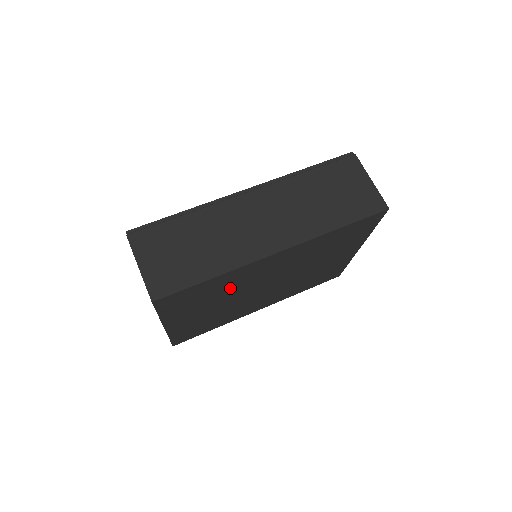
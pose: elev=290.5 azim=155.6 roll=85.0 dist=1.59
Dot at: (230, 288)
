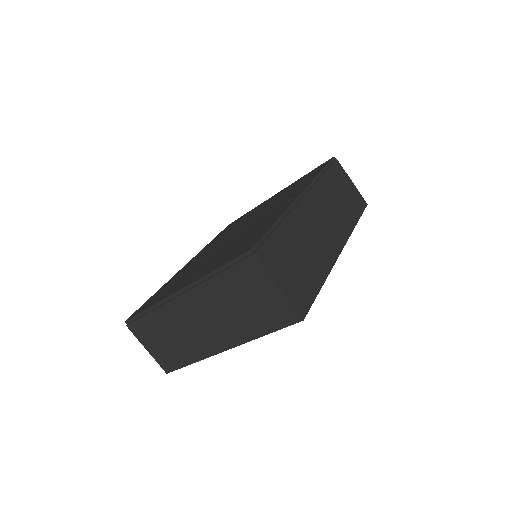
Dot at: occluded
